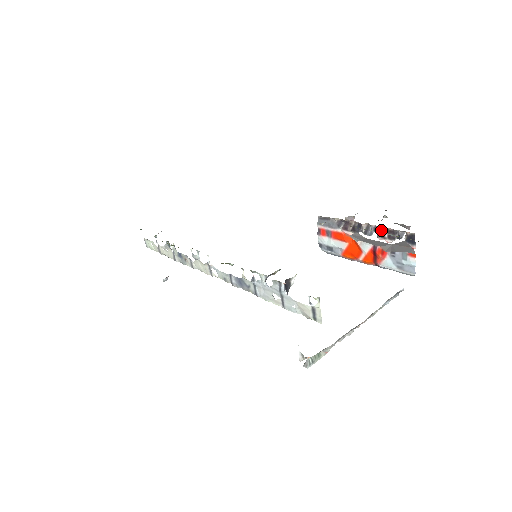
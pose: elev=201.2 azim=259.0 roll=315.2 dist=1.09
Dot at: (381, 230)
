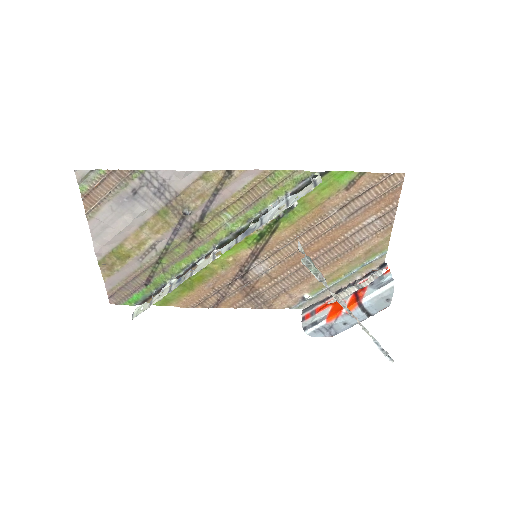
Dot at: (358, 280)
